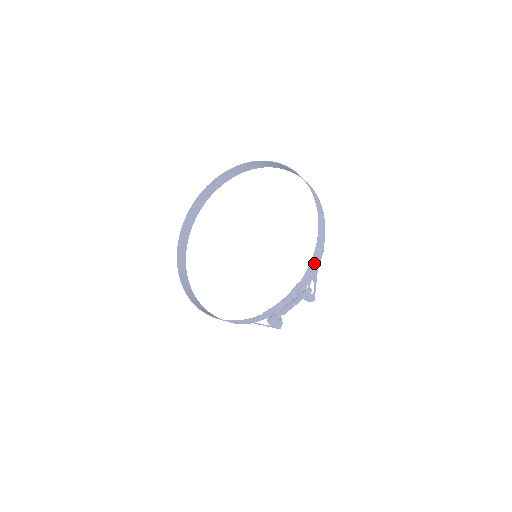
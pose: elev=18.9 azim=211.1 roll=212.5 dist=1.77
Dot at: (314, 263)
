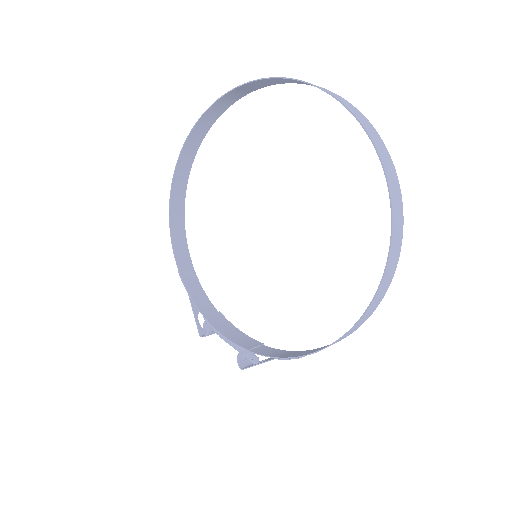
Dot at: (282, 356)
